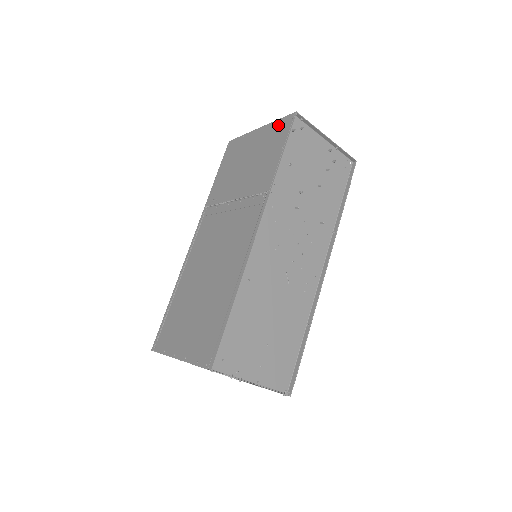
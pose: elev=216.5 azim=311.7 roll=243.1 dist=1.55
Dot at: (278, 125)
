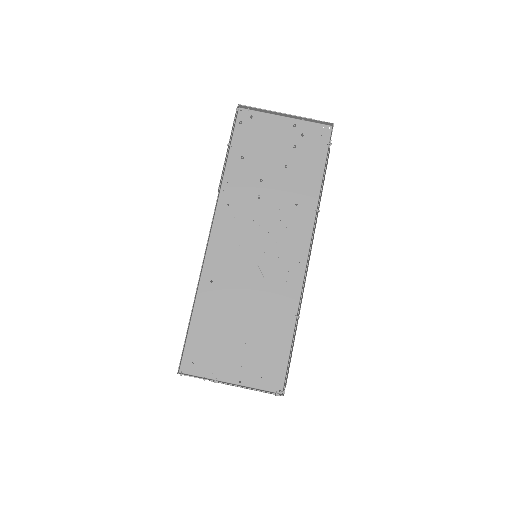
Dot at: occluded
